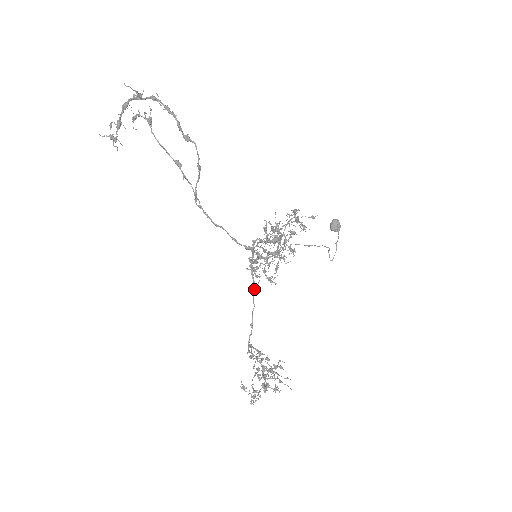
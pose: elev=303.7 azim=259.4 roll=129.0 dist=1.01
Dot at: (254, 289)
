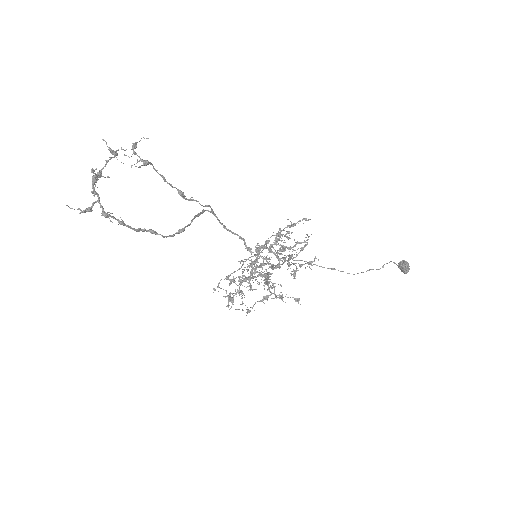
Dot at: occluded
